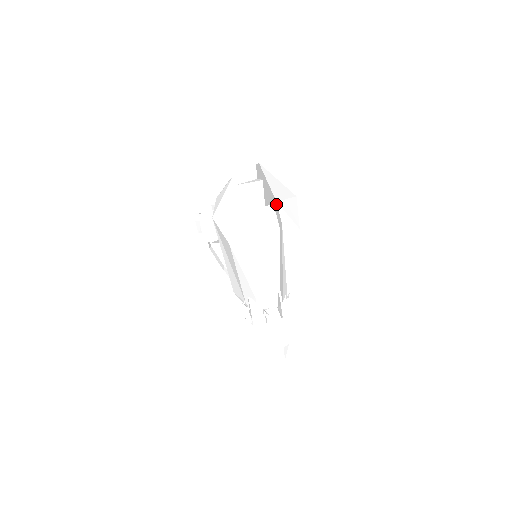
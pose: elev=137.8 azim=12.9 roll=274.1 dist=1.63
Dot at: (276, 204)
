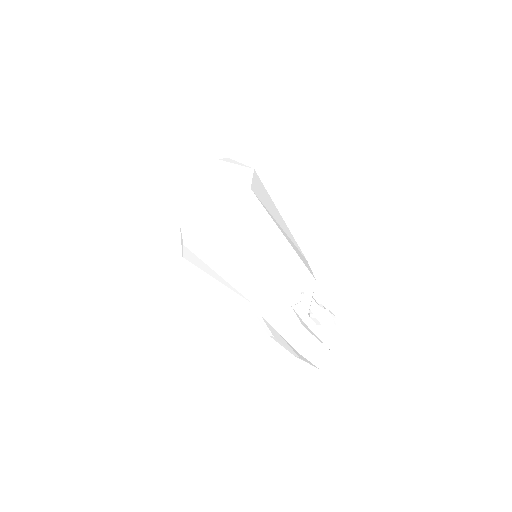
Dot at: (200, 209)
